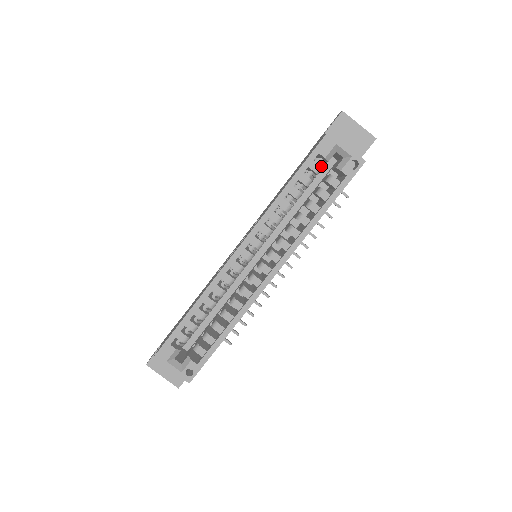
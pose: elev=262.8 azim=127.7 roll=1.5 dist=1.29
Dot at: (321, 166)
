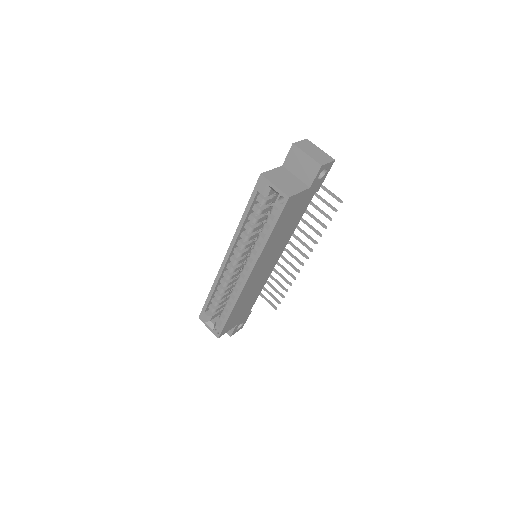
Dot at: (269, 197)
